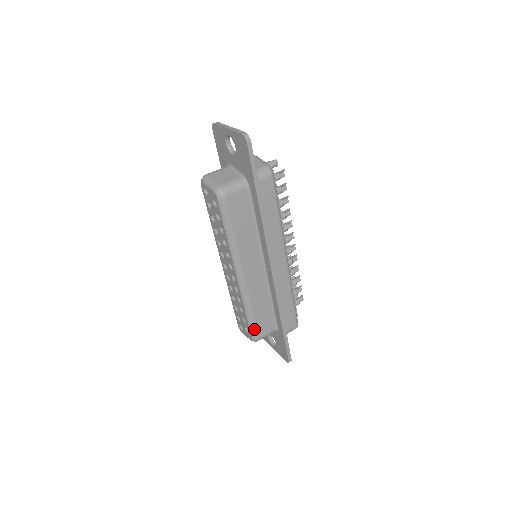
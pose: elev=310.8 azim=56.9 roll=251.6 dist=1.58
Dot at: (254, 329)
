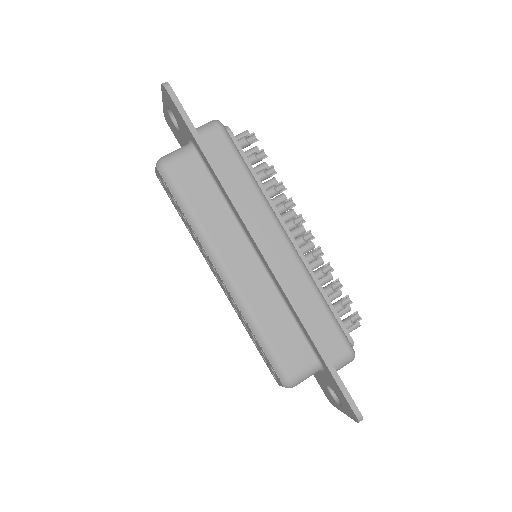
Dot at: (276, 362)
